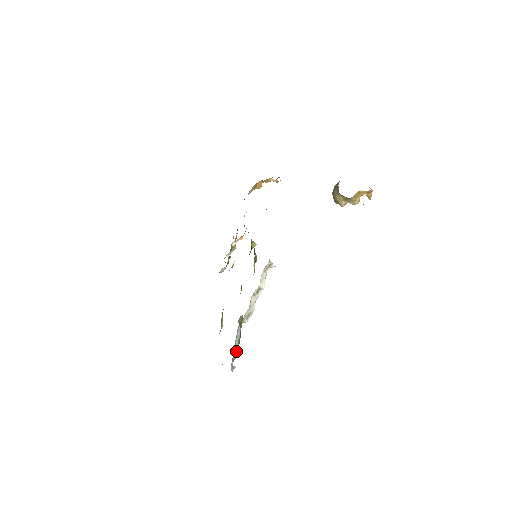
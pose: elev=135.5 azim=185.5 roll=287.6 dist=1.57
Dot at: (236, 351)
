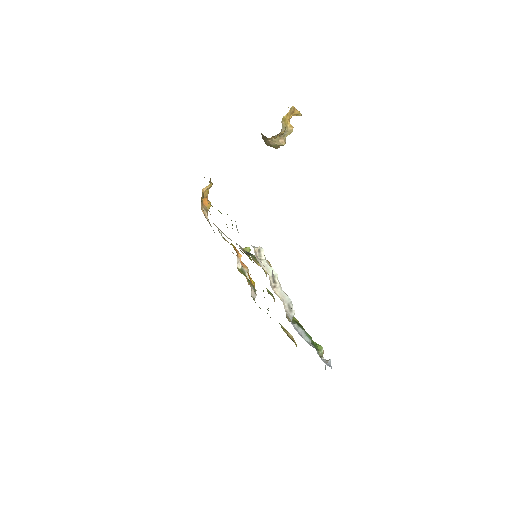
Dot at: (315, 346)
